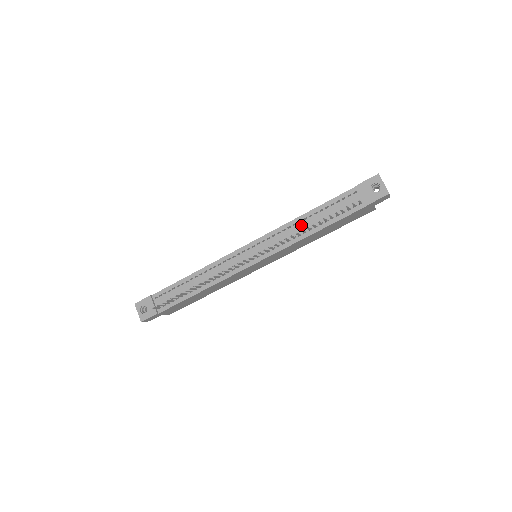
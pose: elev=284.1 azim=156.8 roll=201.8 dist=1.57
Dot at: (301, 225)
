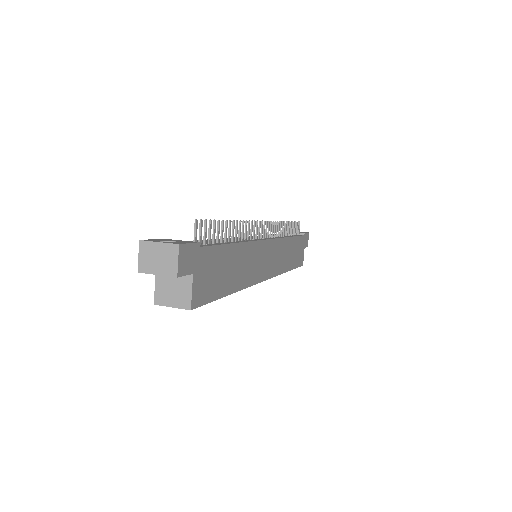
Dot at: occluded
